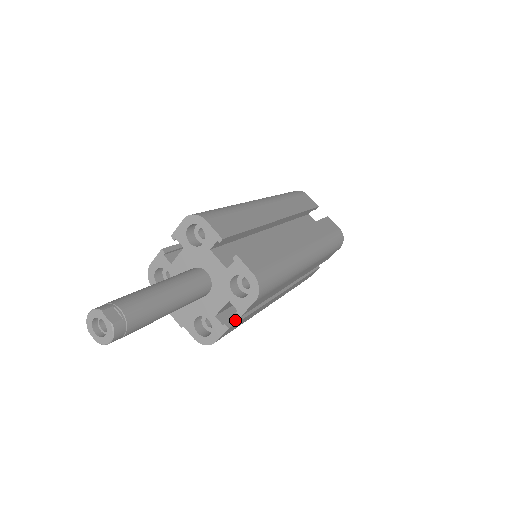
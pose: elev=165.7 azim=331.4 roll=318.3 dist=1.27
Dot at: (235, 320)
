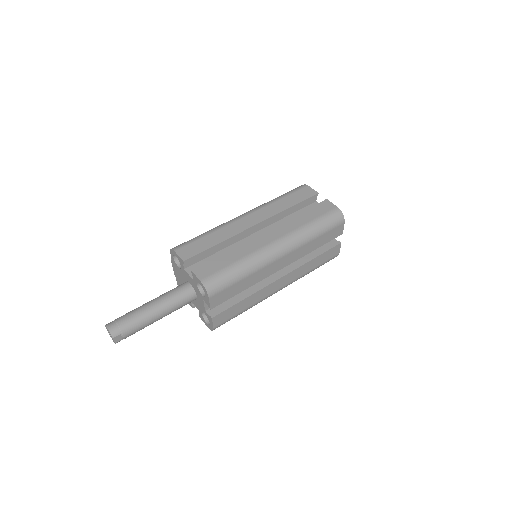
Dot at: occluded
